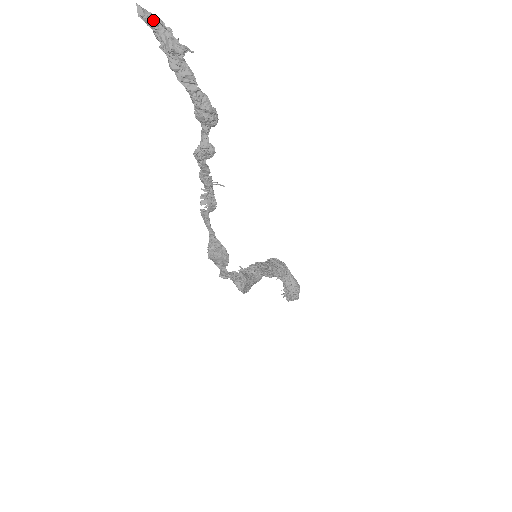
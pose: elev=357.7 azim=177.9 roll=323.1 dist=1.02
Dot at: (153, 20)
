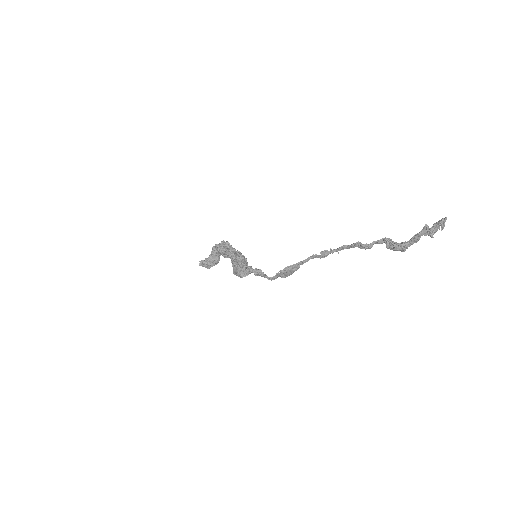
Dot at: (442, 224)
